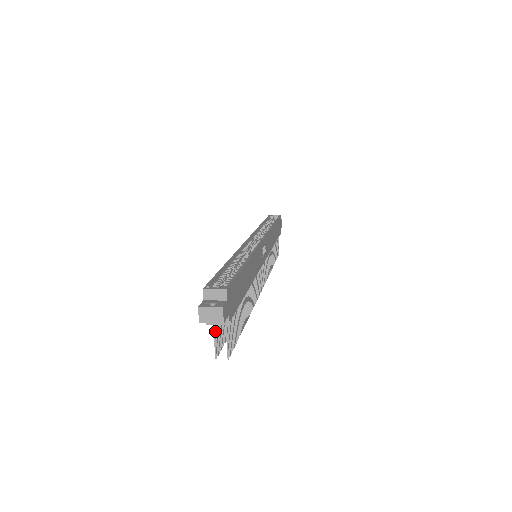
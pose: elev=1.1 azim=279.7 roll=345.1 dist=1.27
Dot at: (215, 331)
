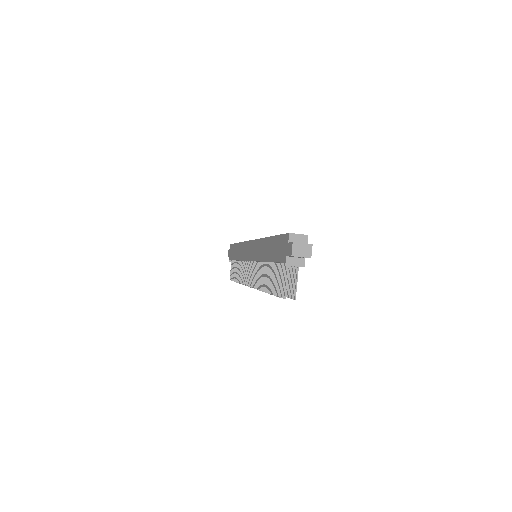
Dot at: (285, 276)
